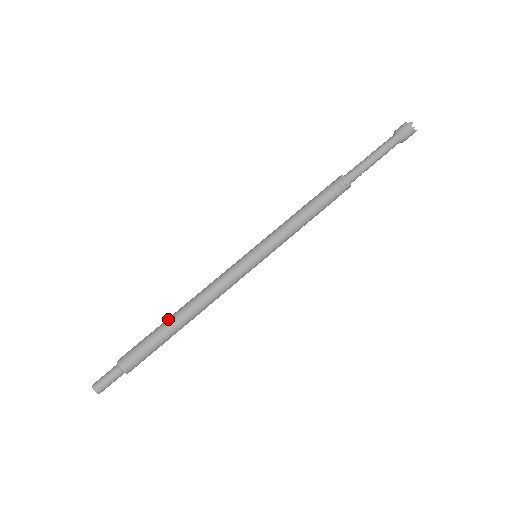
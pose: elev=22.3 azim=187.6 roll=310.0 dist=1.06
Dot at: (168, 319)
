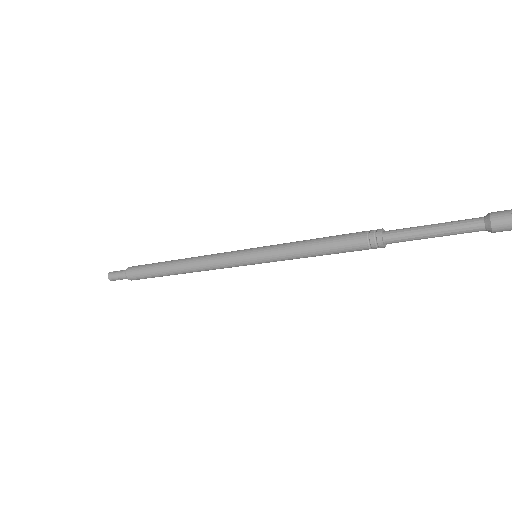
Dot at: (168, 262)
